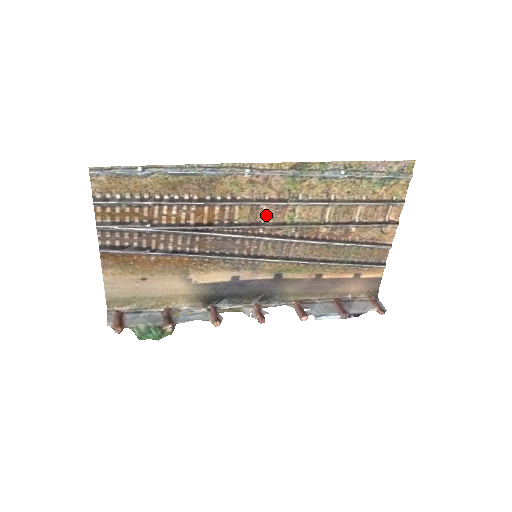
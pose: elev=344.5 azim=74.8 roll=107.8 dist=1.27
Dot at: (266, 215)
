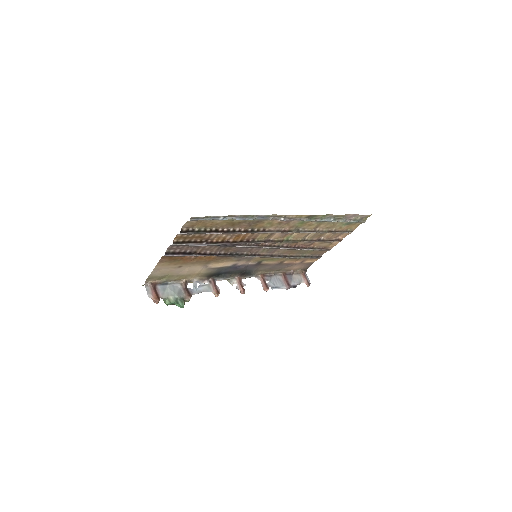
Dot at: (275, 236)
